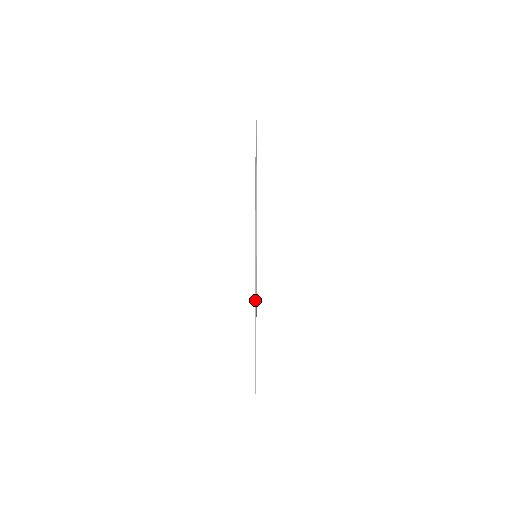
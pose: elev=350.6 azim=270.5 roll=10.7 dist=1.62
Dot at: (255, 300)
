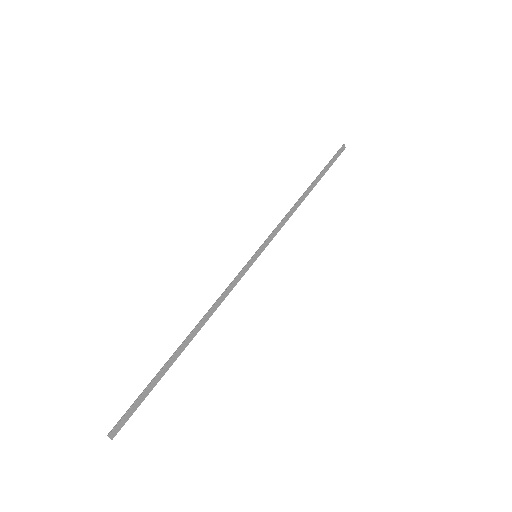
Dot at: occluded
